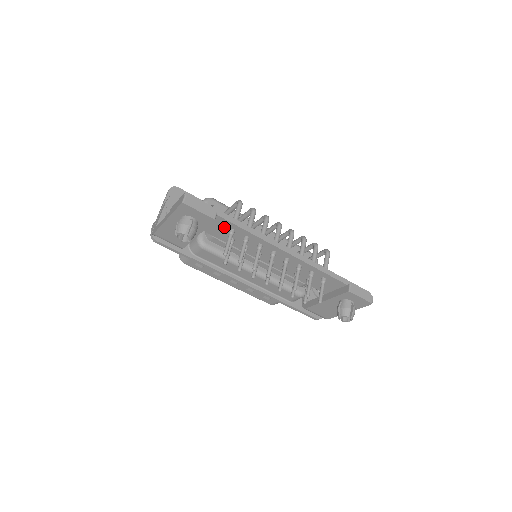
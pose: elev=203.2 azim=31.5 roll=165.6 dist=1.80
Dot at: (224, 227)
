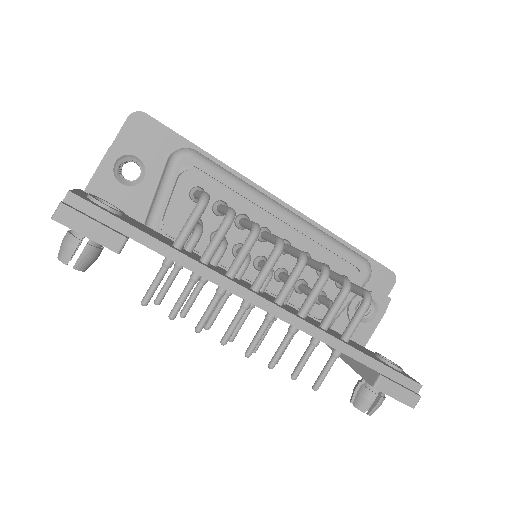
Dot at: occluded
